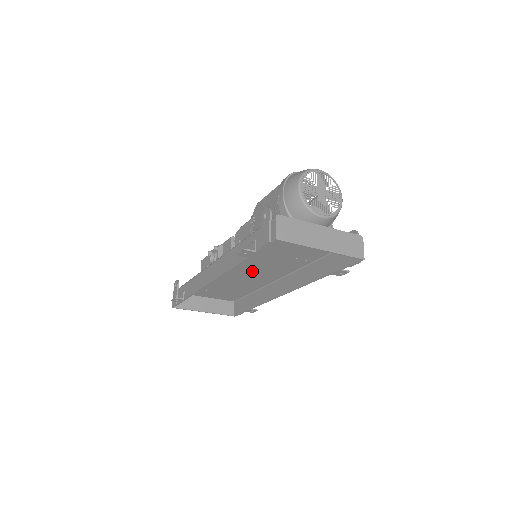
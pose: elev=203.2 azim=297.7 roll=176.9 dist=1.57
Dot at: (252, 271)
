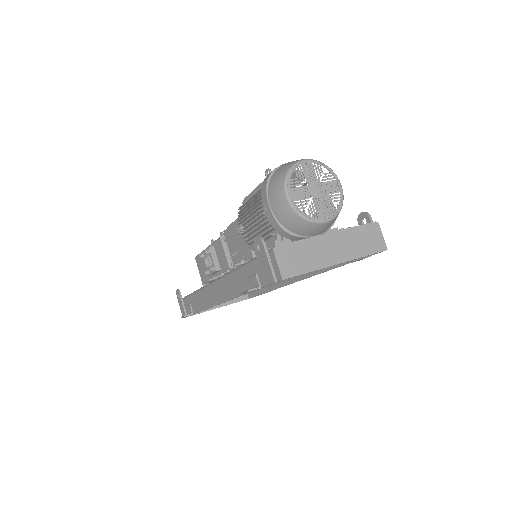
Dot at: occluded
